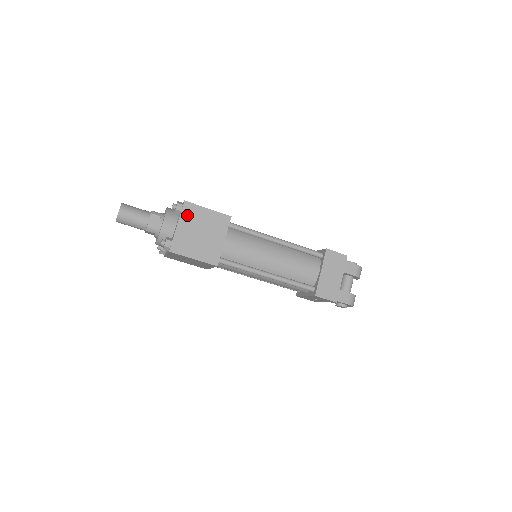
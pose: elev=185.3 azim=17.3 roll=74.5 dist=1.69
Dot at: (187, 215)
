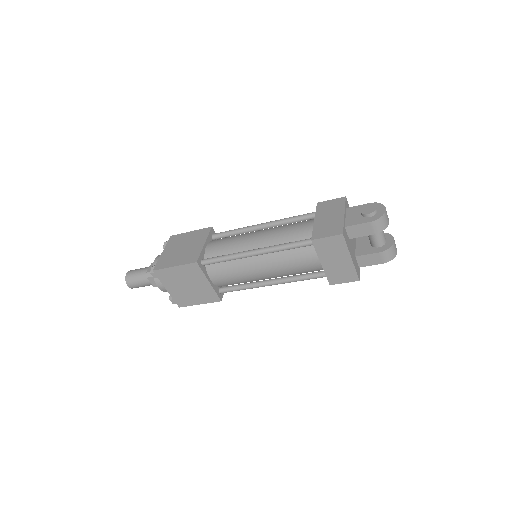
Dot at: (165, 279)
